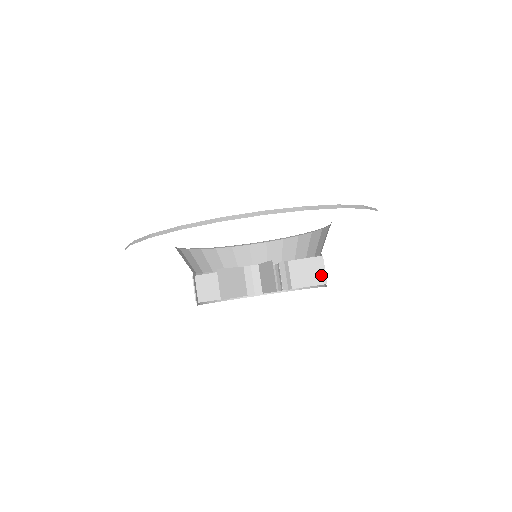
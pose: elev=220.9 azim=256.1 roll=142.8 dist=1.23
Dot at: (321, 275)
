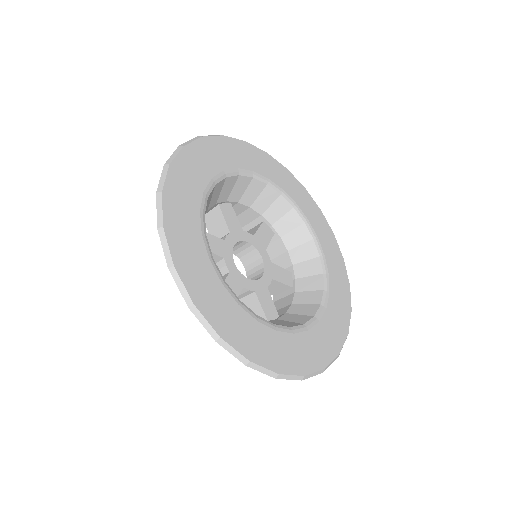
Dot at: (279, 293)
